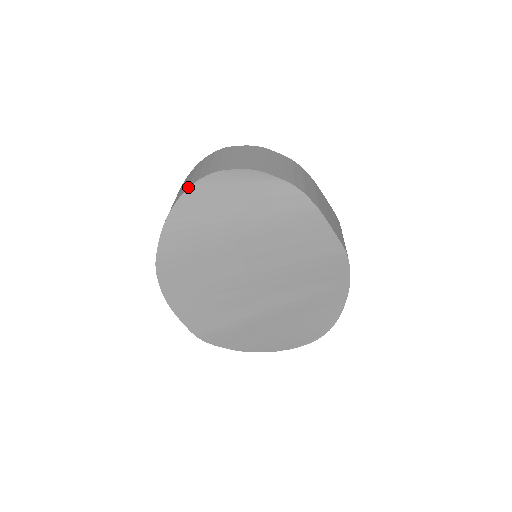
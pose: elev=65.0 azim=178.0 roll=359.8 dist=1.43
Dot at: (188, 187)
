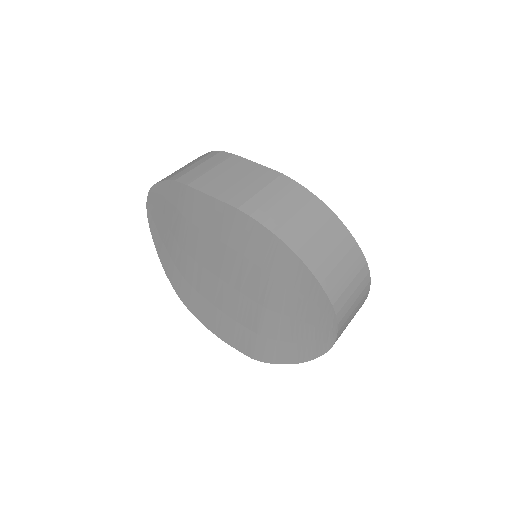
Dot at: (150, 230)
